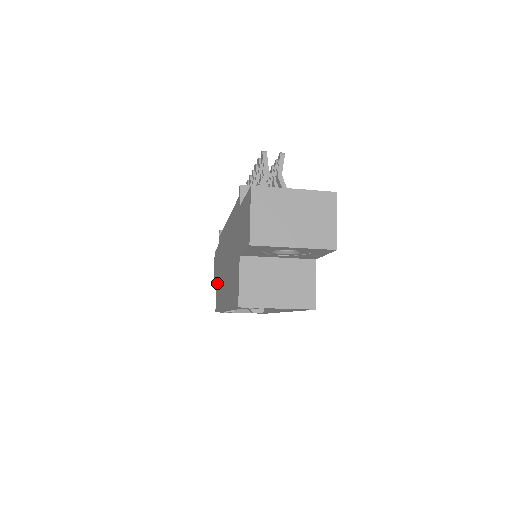
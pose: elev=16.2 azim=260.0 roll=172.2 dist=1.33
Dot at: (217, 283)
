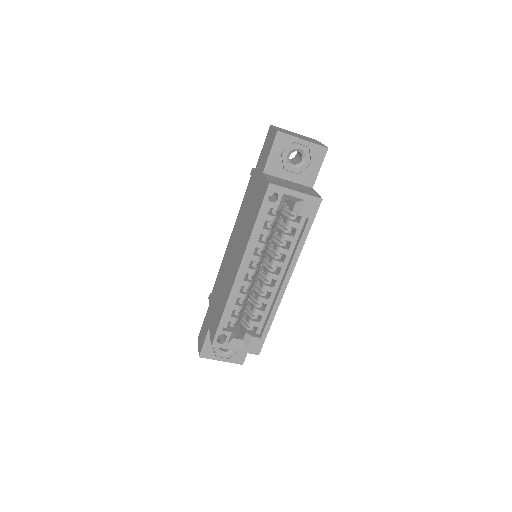
Dot at: (212, 320)
